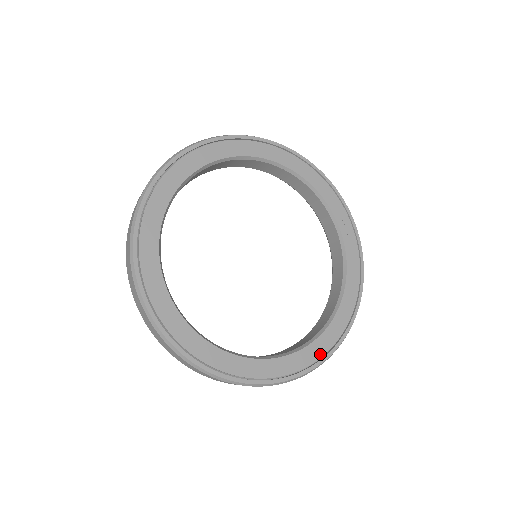
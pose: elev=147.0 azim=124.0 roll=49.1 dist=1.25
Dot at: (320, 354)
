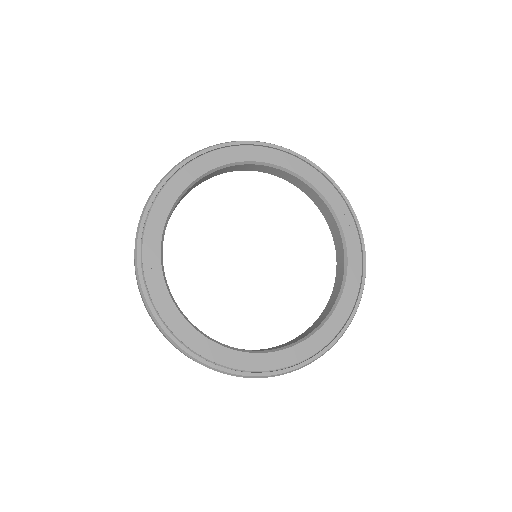
Dot at: (316, 349)
